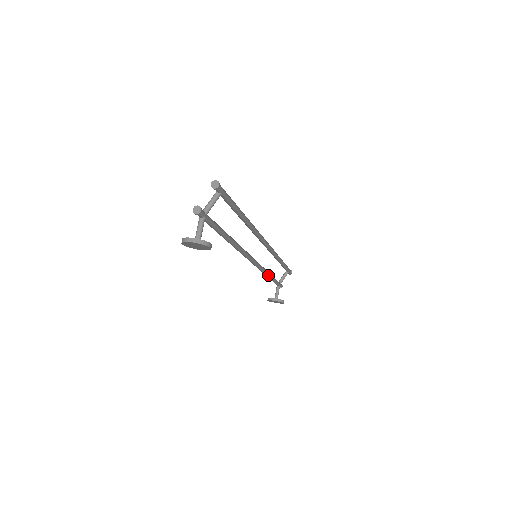
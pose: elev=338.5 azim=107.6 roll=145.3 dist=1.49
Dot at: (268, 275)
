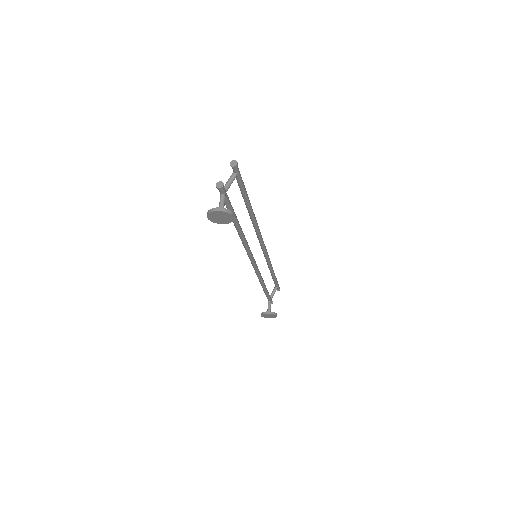
Dot at: (263, 283)
